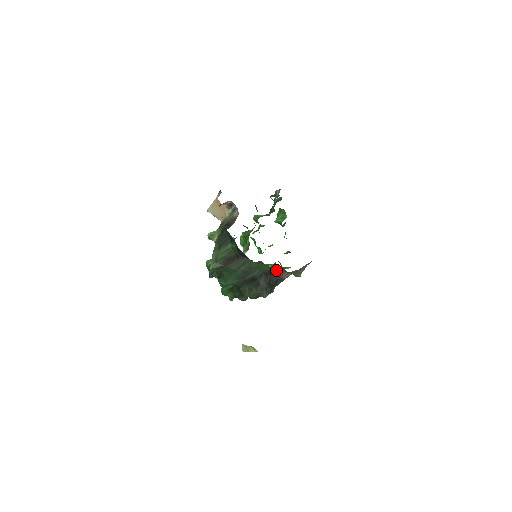
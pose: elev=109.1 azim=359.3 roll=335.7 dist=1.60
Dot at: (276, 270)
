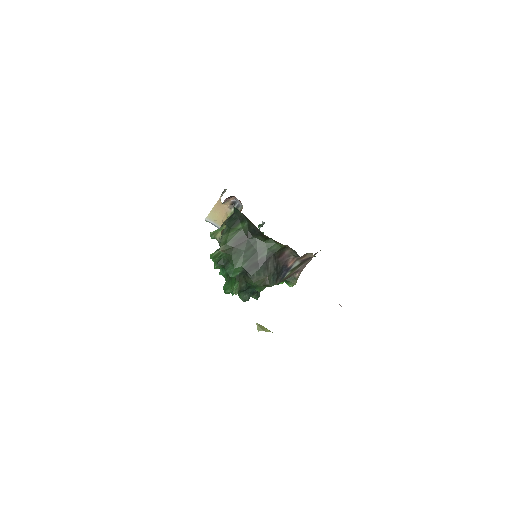
Dot at: (283, 252)
